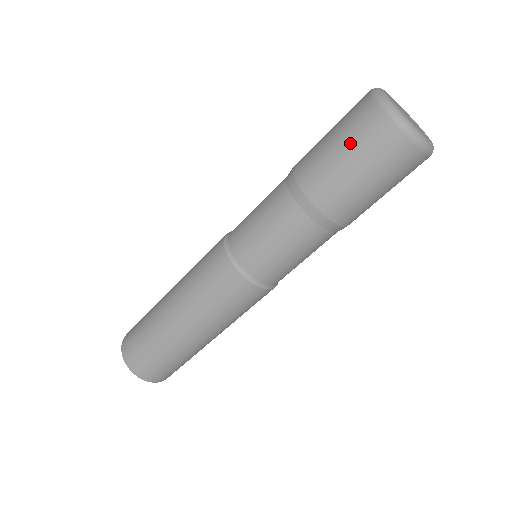
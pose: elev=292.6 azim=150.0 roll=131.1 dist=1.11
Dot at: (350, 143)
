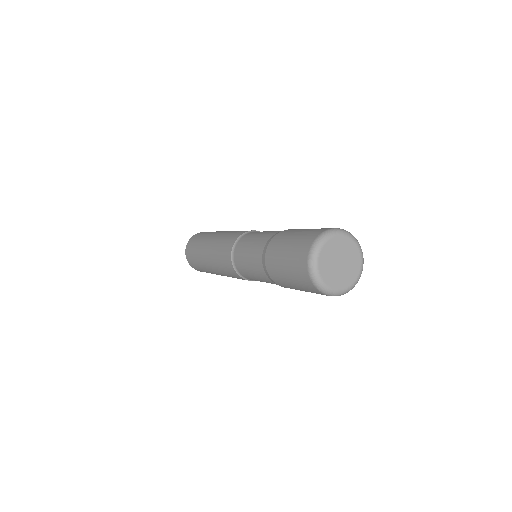
Dot at: (291, 272)
